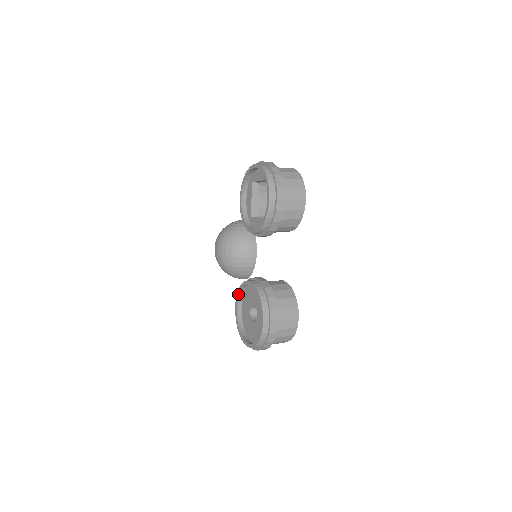
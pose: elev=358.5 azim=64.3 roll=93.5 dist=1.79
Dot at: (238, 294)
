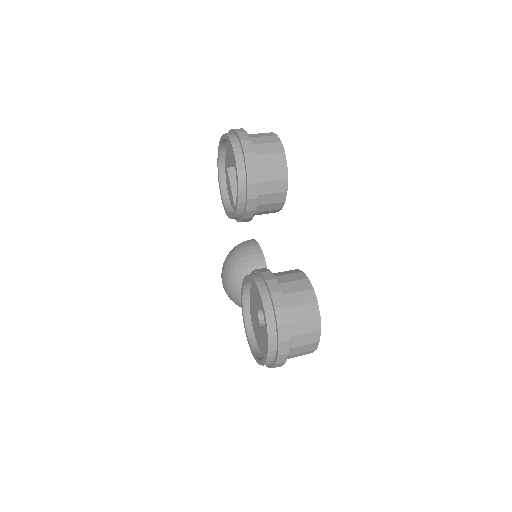
Dot at: (242, 306)
